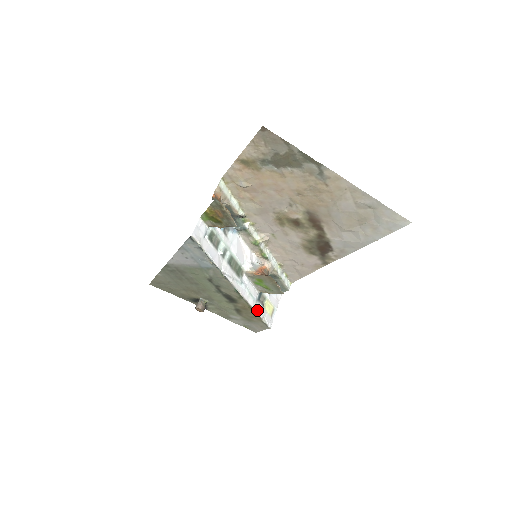
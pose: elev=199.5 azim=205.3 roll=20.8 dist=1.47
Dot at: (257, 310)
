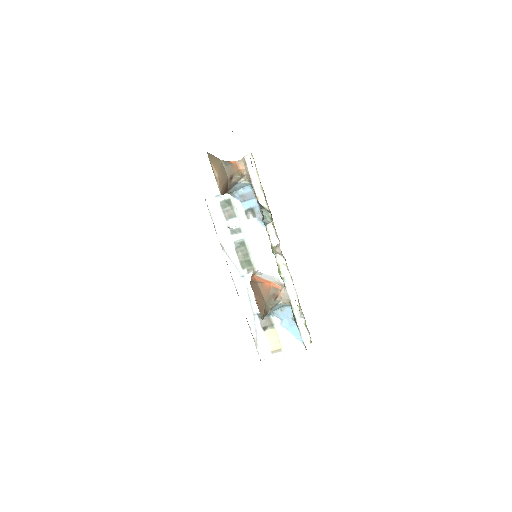
Dot at: (250, 322)
